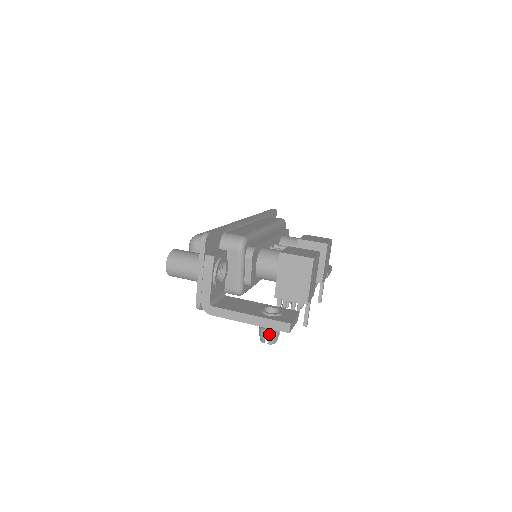
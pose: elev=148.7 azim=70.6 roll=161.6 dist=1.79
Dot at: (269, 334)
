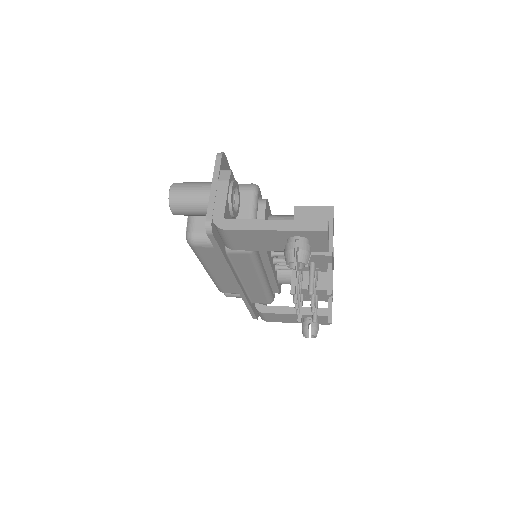
Dot at: (300, 246)
